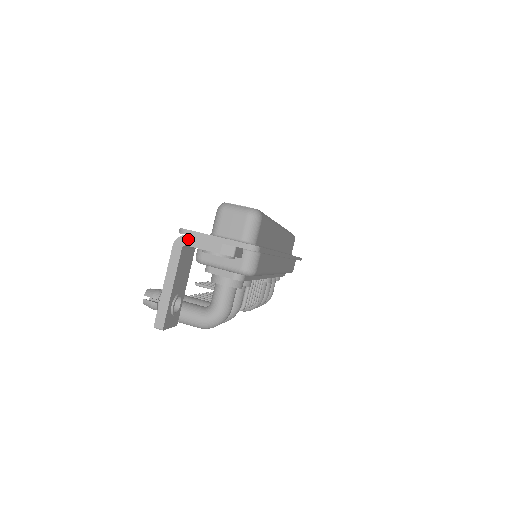
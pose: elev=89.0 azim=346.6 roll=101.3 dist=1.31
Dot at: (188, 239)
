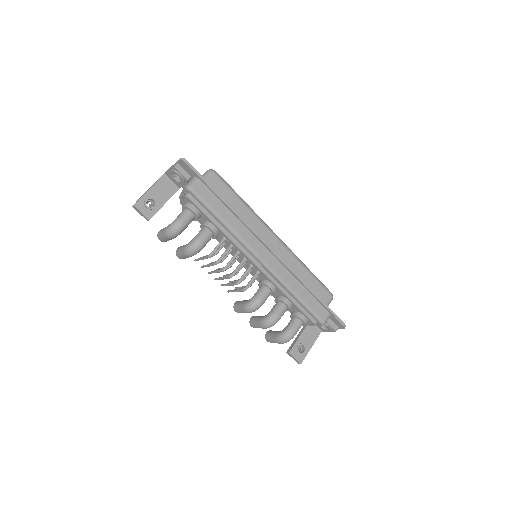
Dot at: occluded
